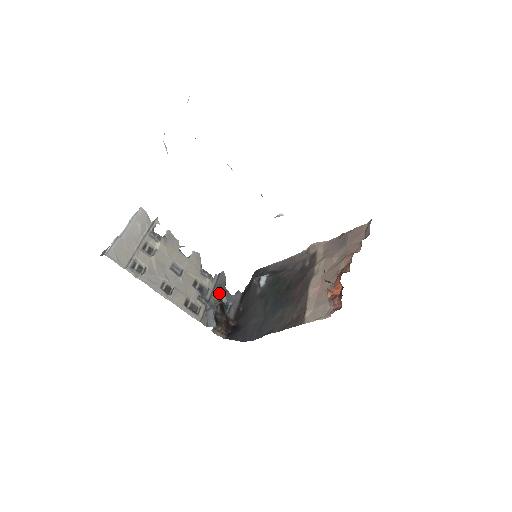
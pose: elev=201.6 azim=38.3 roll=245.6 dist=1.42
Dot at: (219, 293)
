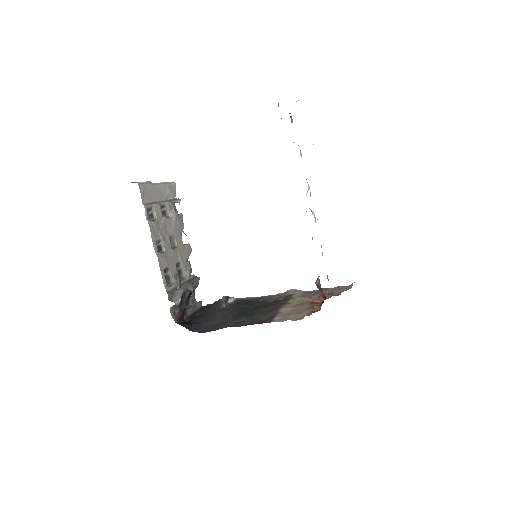
Dot at: (189, 288)
